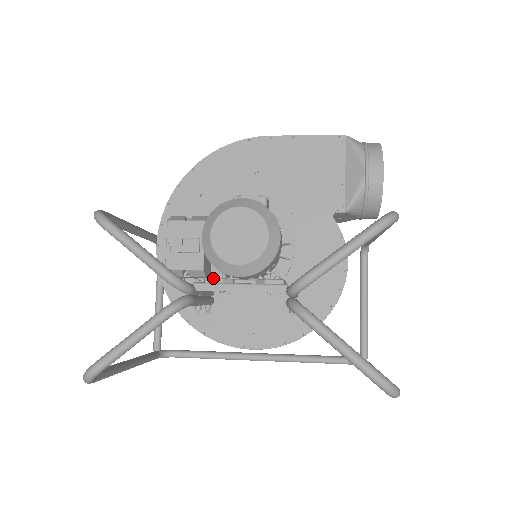
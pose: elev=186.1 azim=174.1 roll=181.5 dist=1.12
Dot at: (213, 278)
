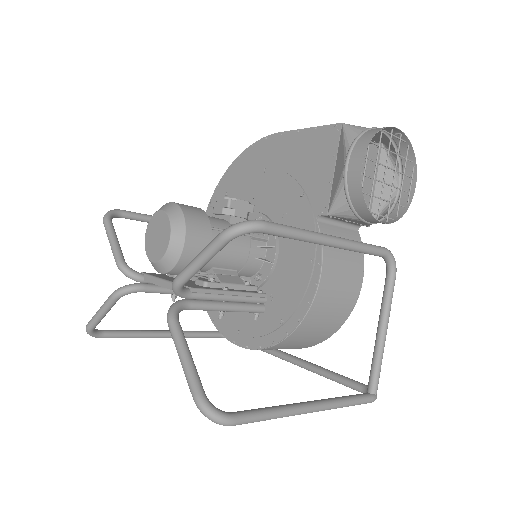
Dot at: occluded
